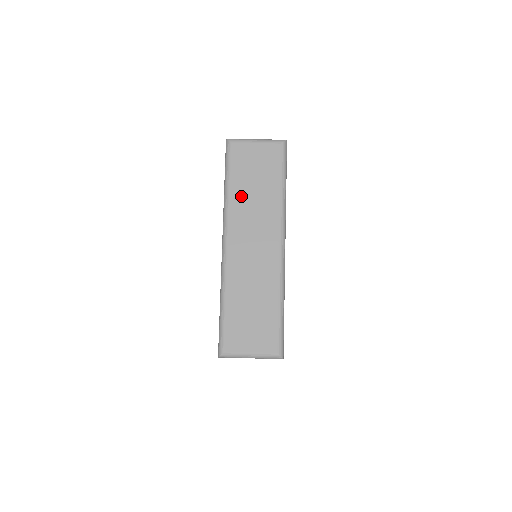
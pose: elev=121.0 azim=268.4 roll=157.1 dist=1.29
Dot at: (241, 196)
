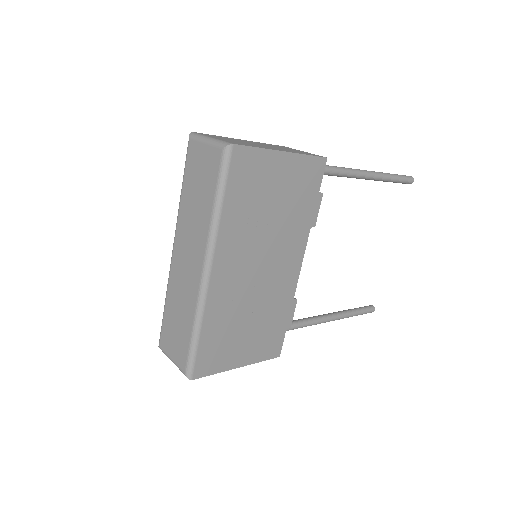
Dot at: (187, 204)
